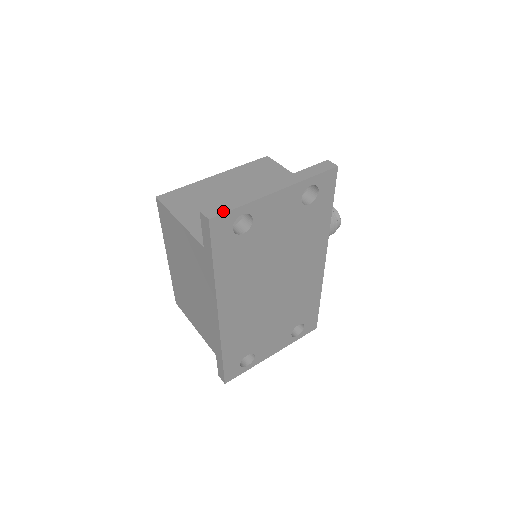
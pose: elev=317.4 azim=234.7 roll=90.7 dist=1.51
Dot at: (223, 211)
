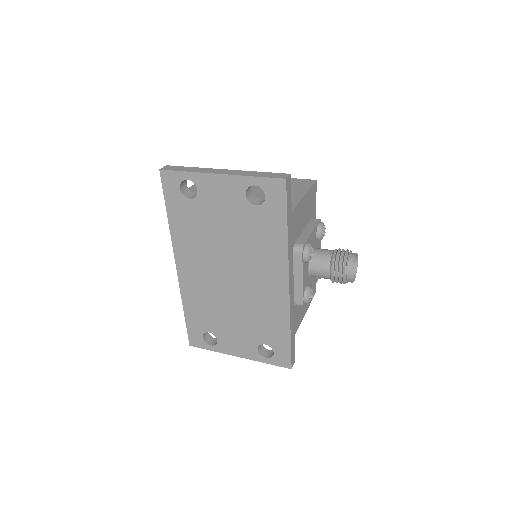
Dot at: (173, 169)
